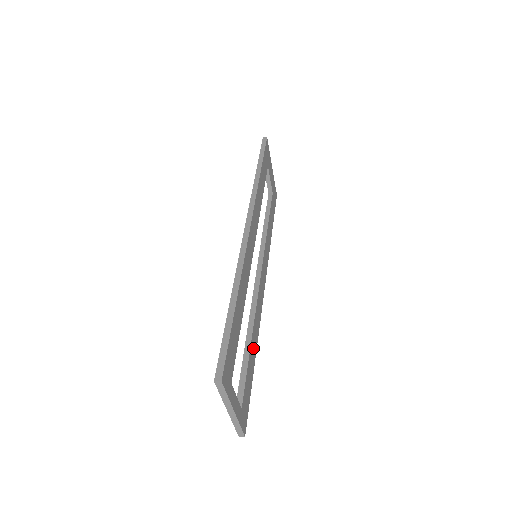
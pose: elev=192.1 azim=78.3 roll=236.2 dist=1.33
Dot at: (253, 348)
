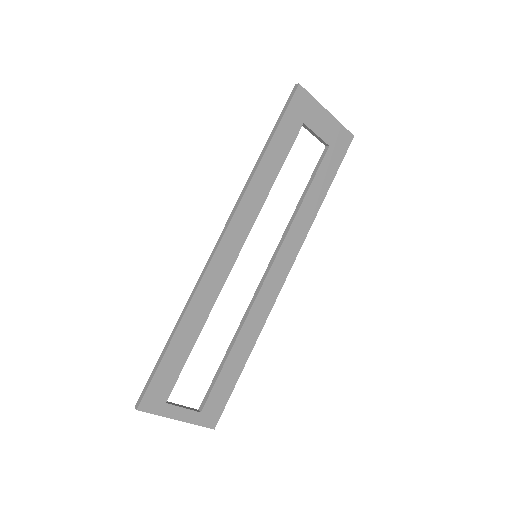
Dot at: (239, 352)
